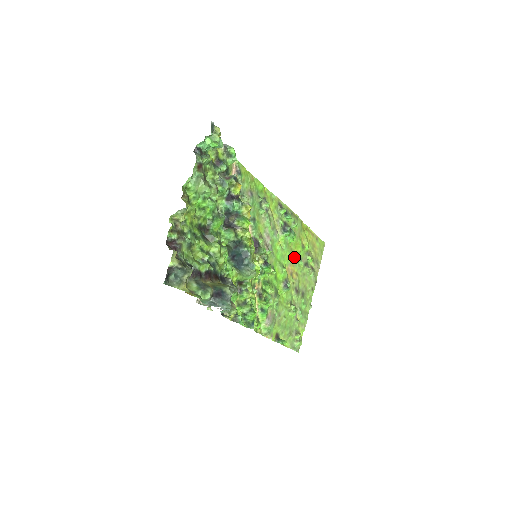
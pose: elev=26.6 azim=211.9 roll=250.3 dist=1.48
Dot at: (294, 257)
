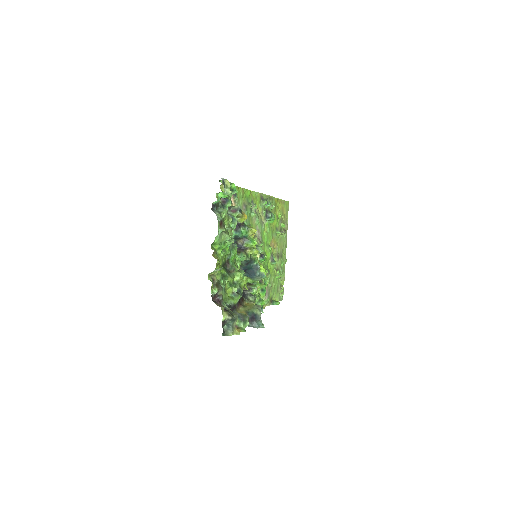
Dot at: (273, 231)
